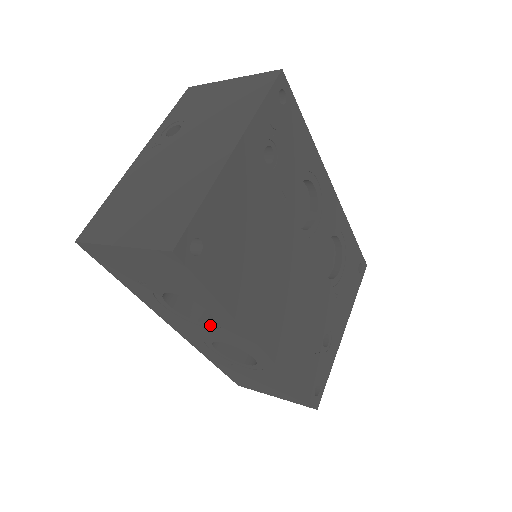
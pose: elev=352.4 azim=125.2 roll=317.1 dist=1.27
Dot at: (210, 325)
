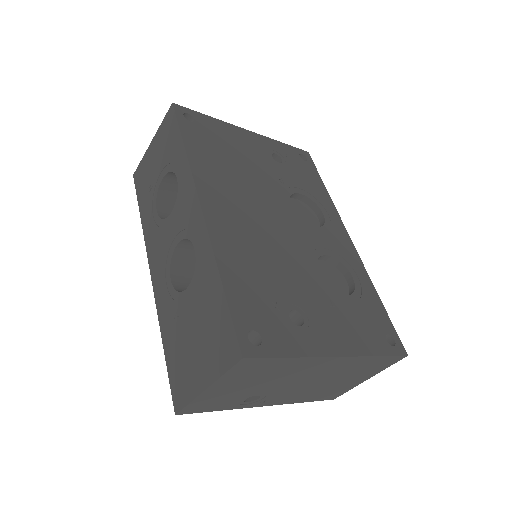
Dot at: (174, 210)
